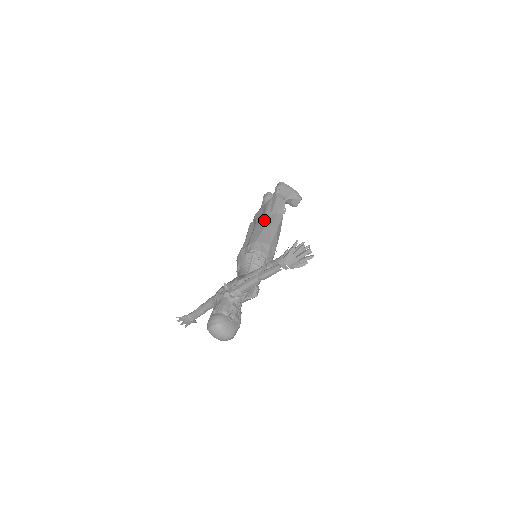
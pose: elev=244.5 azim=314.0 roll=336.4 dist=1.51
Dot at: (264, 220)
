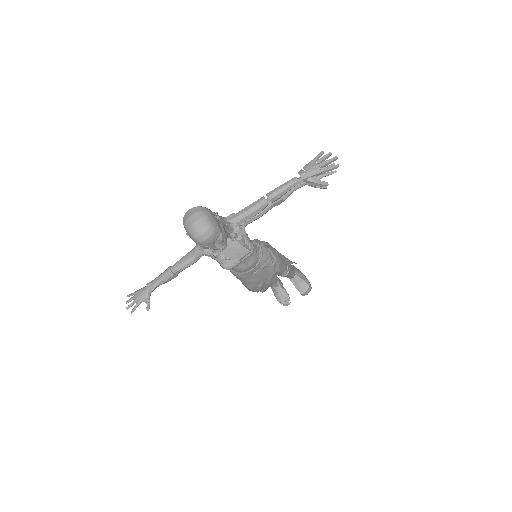
Dot at: occluded
